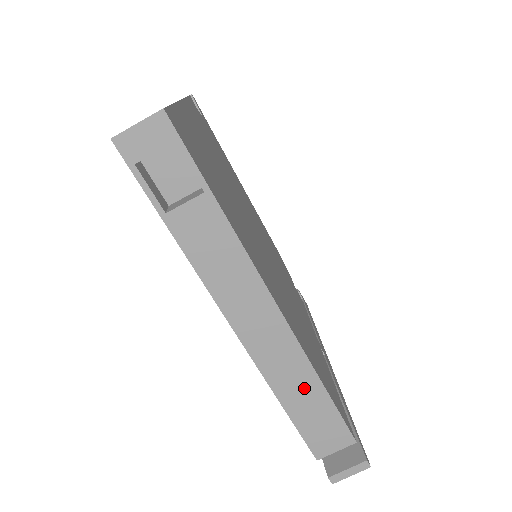
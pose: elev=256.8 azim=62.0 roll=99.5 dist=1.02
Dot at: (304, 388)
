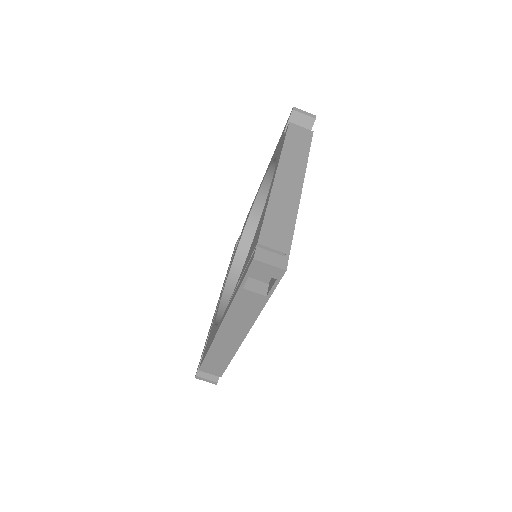
Dot at: (223, 355)
